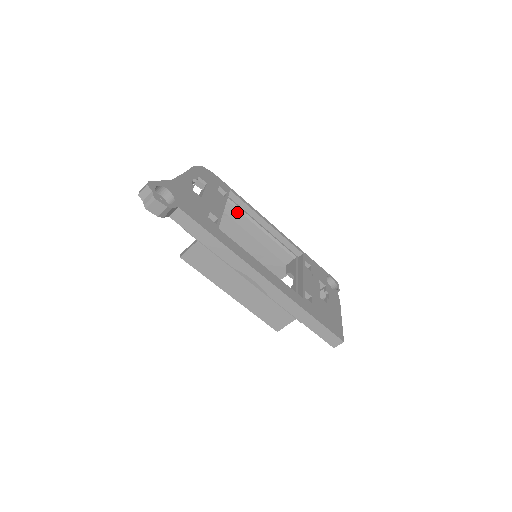
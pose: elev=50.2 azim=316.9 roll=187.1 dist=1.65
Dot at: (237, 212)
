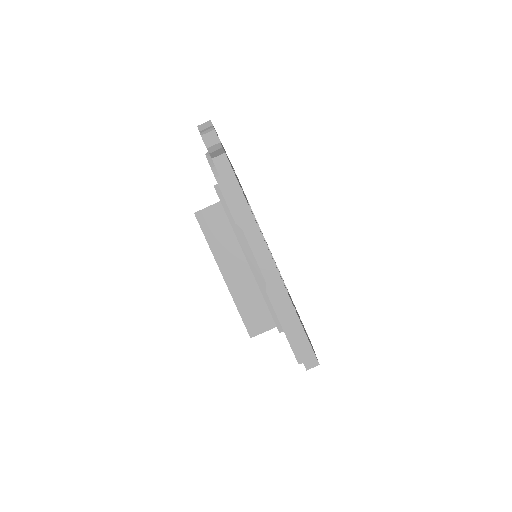
Dot at: occluded
